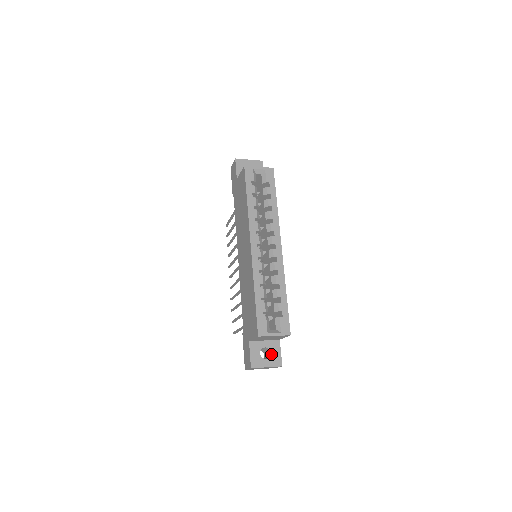
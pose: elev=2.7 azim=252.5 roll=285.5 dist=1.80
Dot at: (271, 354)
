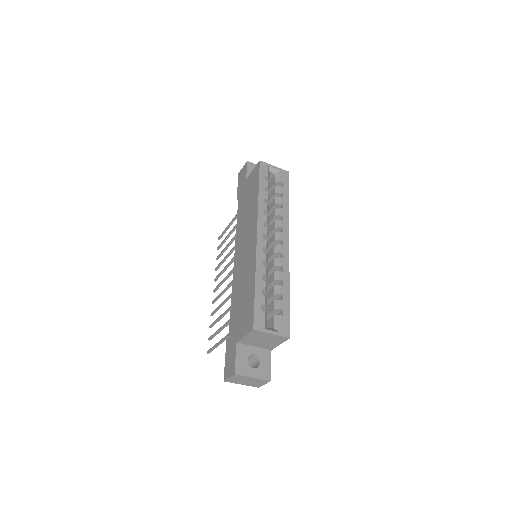
Dot at: (260, 364)
